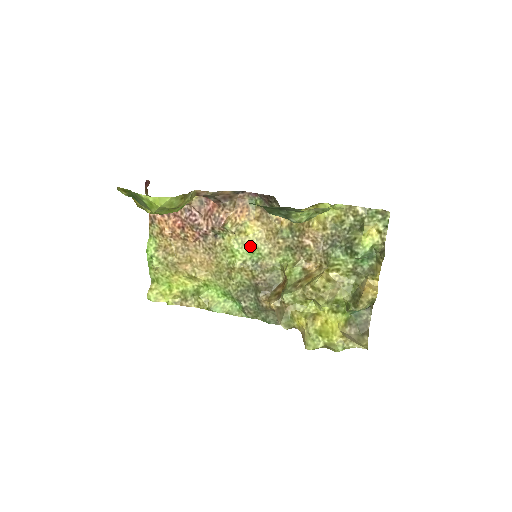
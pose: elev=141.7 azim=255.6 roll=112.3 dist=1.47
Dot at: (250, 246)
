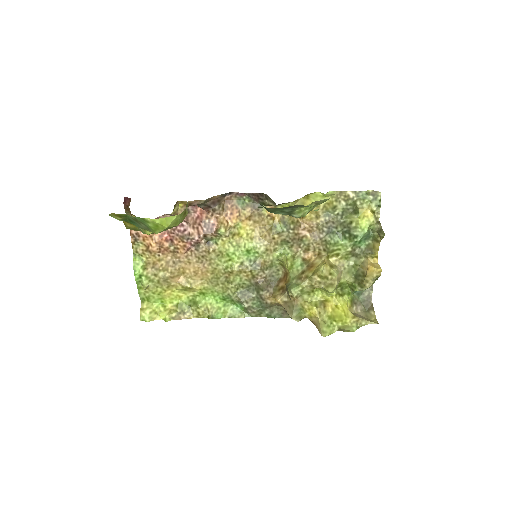
Dot at: (245, 247)
